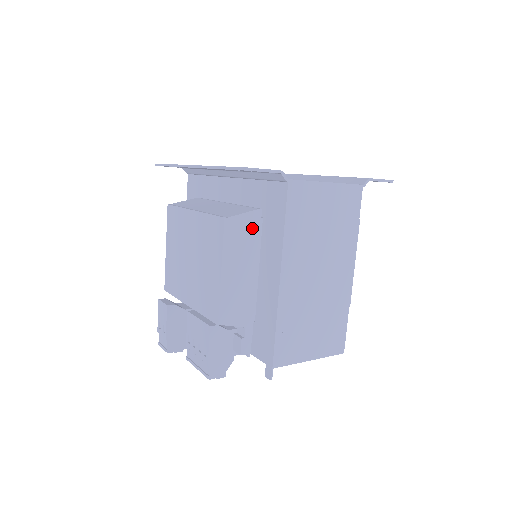
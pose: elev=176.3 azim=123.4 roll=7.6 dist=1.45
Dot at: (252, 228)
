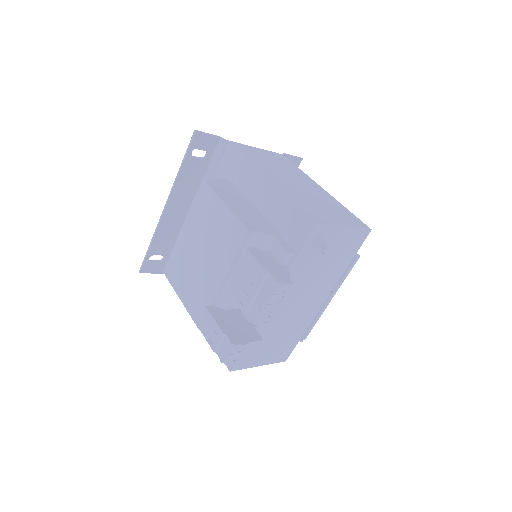
Dot at: (228, 187)
